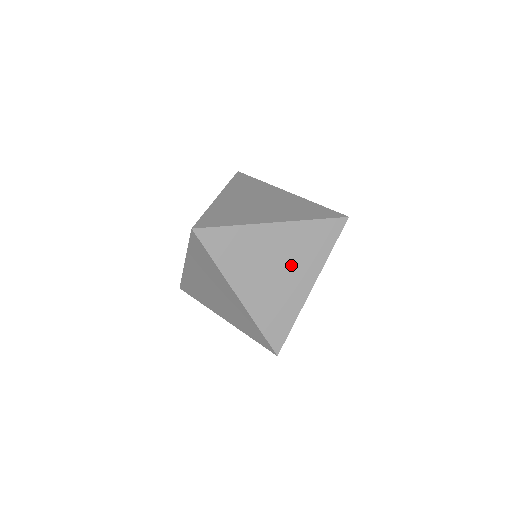
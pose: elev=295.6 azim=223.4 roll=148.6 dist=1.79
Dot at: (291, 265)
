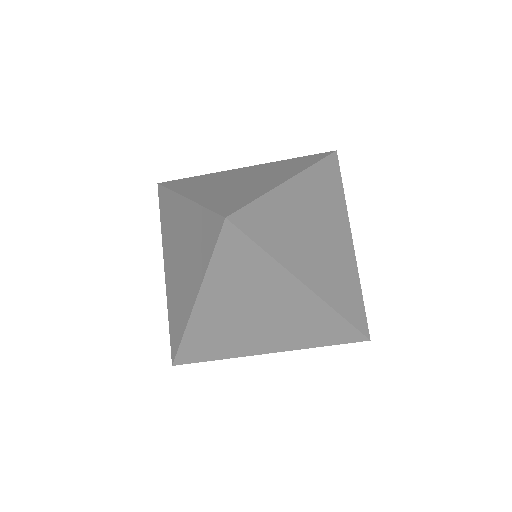
Dot at: (261, 176)
